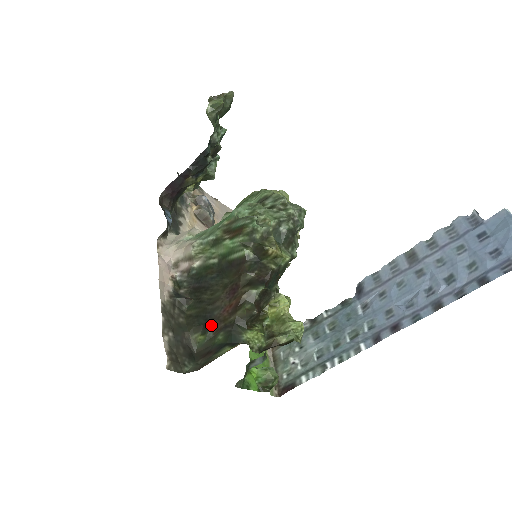
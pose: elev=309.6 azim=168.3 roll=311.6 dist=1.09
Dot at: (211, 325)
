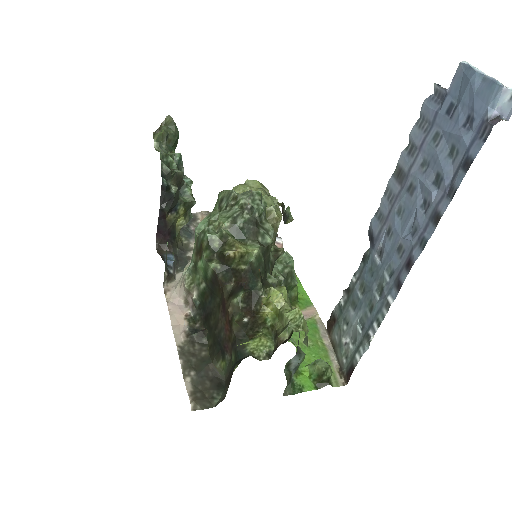
Dot at: (224, 348)
